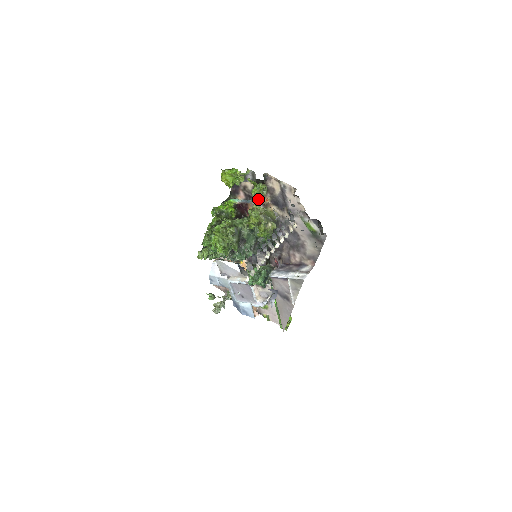
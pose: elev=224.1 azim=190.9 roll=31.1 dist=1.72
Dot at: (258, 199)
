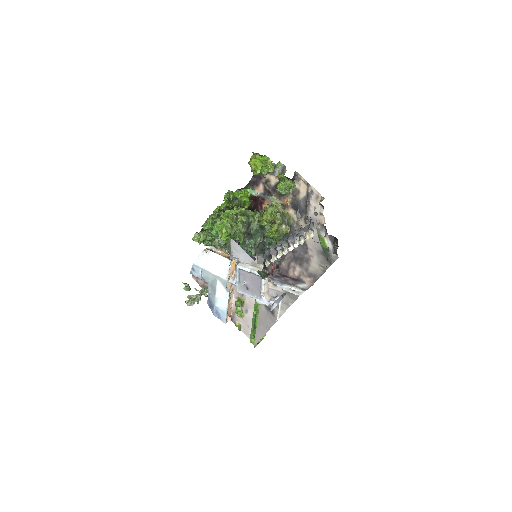
Dot at: (277, 197)
